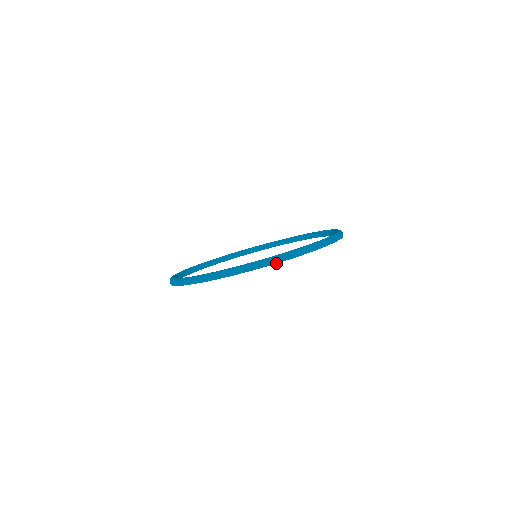
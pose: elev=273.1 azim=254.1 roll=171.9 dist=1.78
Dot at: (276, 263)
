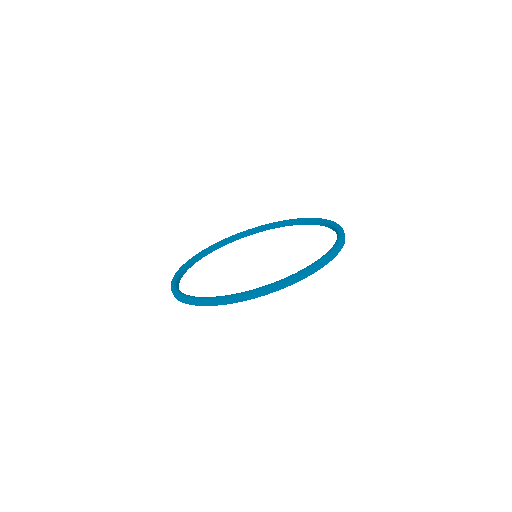
Dot at: occluded
